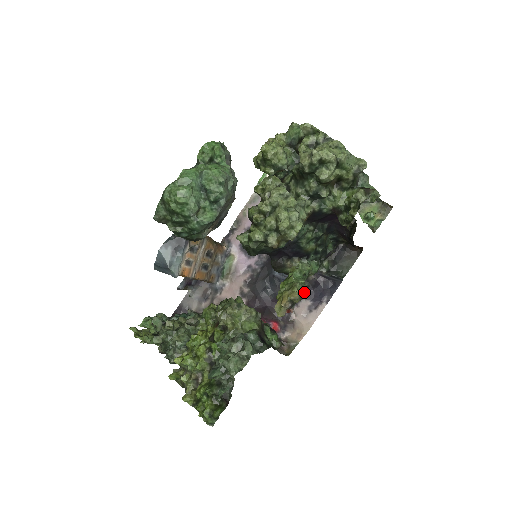
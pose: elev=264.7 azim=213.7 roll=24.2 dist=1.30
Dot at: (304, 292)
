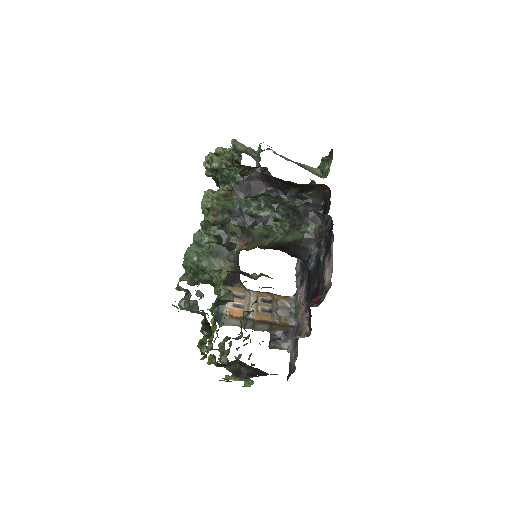
Dot at: (324, 256)
